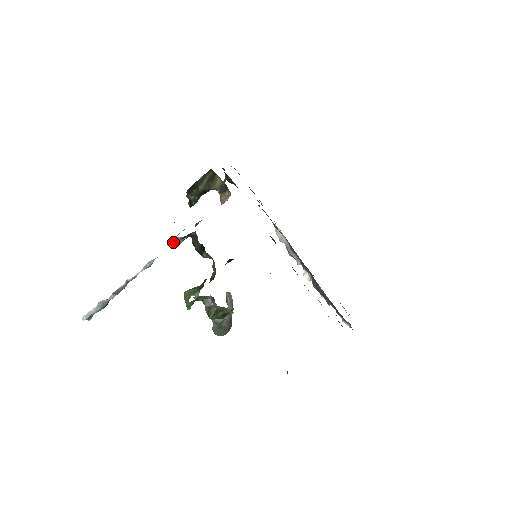
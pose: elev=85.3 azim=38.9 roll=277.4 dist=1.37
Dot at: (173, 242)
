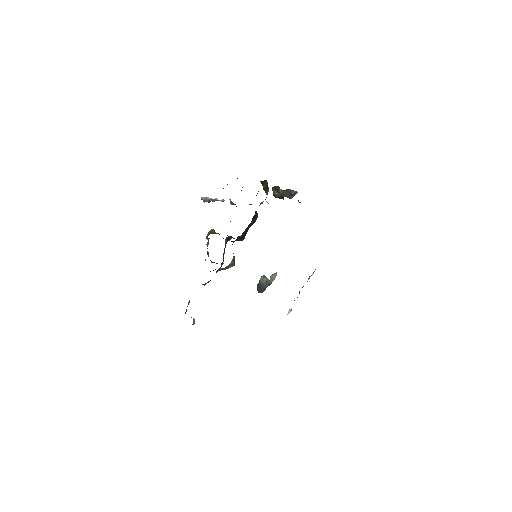
Dot at: (230, 200)
